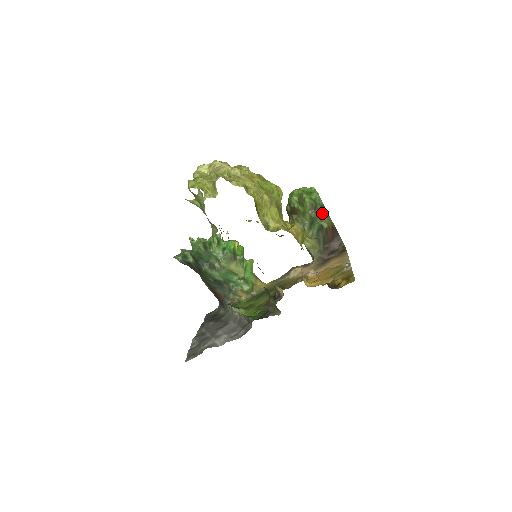
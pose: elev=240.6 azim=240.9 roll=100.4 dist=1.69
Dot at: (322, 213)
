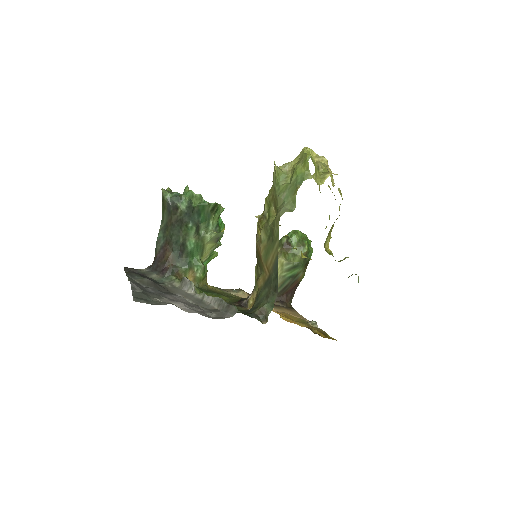
Dot at: (305, 266)
